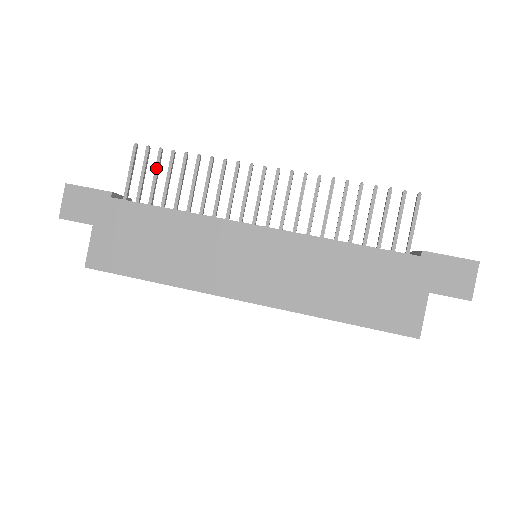
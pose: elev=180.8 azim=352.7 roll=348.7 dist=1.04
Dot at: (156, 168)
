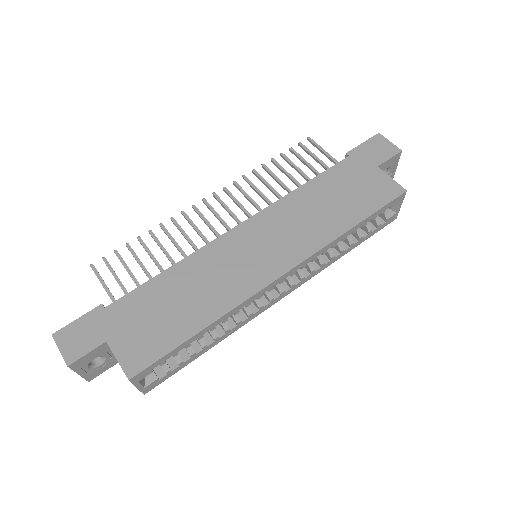
Dot at: (123, 264)
